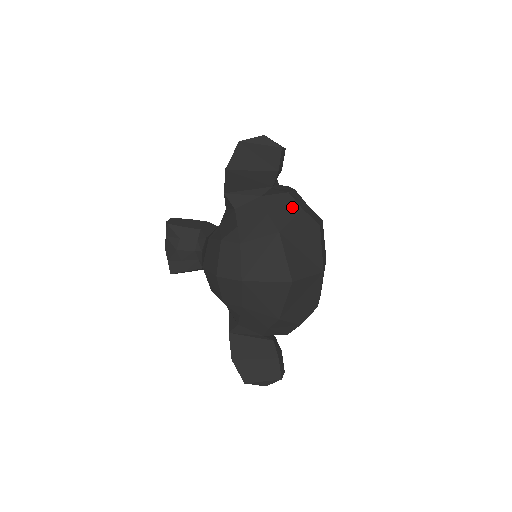
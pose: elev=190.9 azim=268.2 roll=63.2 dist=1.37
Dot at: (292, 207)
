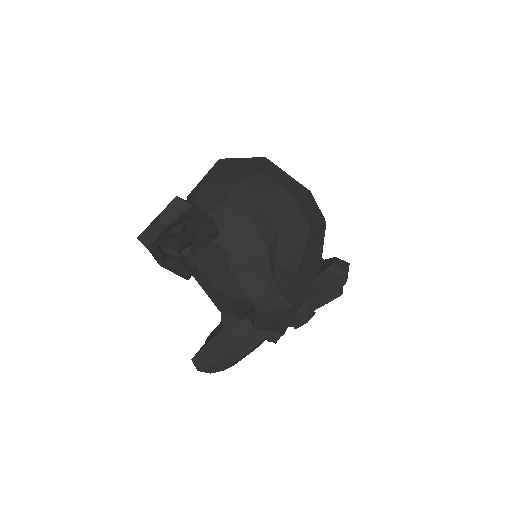
Dot at: occluded
